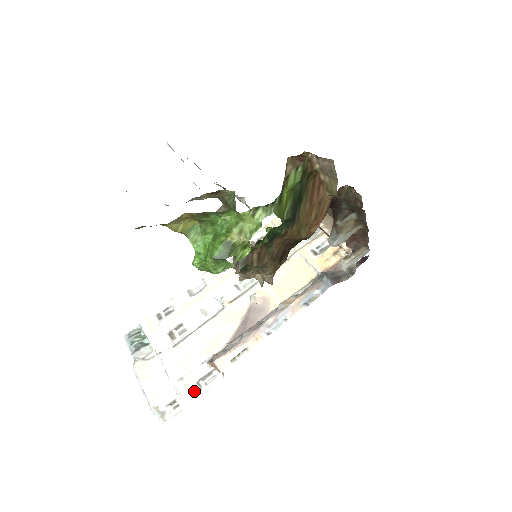
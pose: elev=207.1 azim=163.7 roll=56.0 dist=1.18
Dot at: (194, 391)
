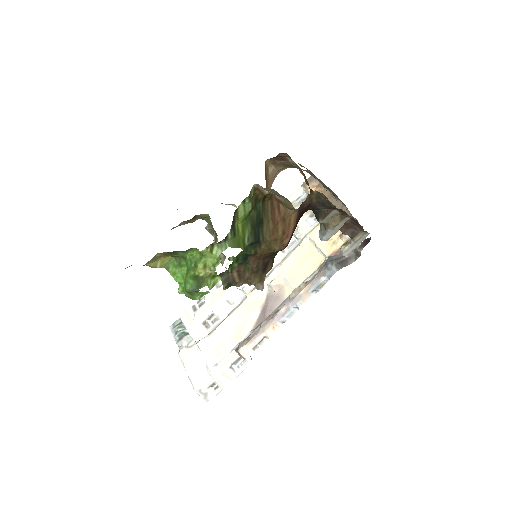
Dot at: (229, 374)
